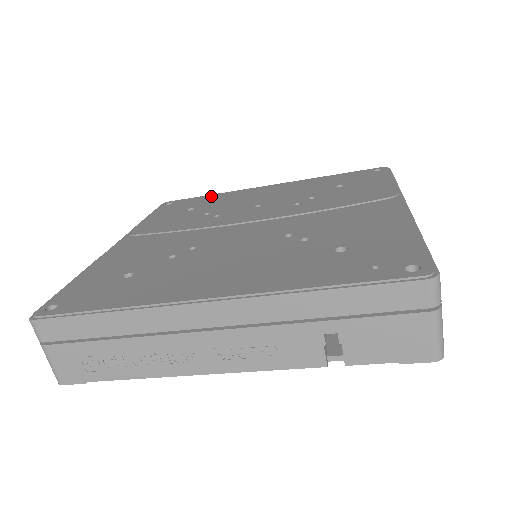
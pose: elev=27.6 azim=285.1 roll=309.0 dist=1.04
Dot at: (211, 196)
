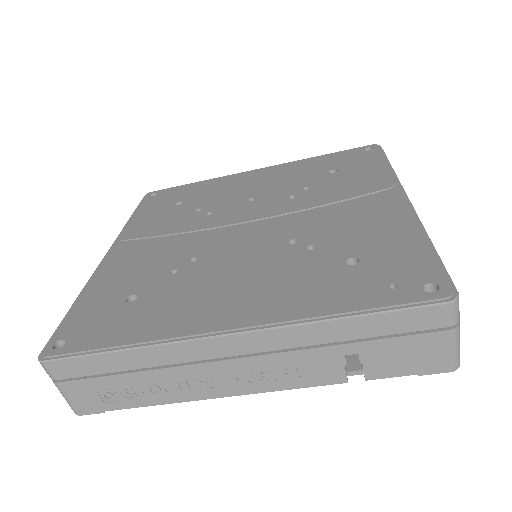
Dot at: (197, 184)
